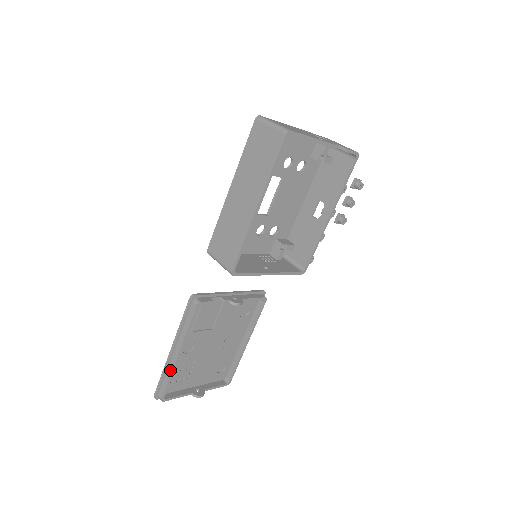
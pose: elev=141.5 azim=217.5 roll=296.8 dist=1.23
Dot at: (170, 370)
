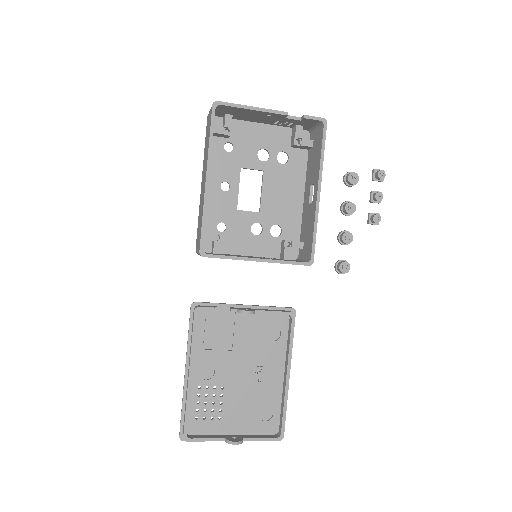
Dot at: (186, 397)
